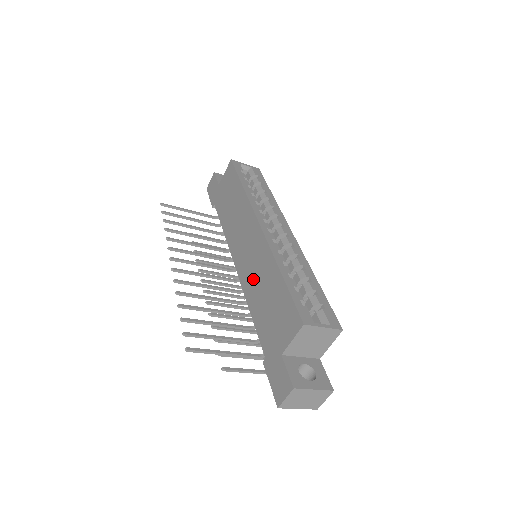
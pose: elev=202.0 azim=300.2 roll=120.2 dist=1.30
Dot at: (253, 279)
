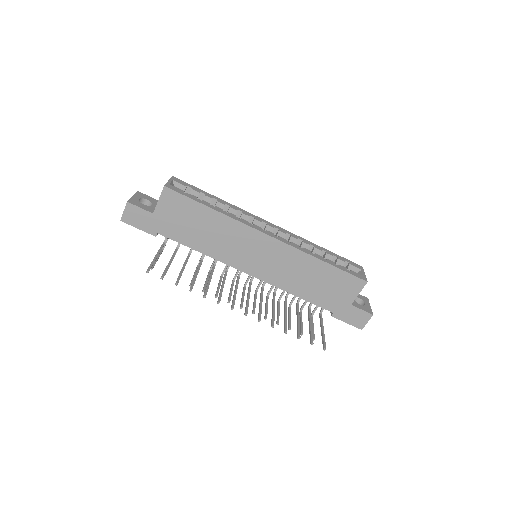
Dot at: (286, 275)
